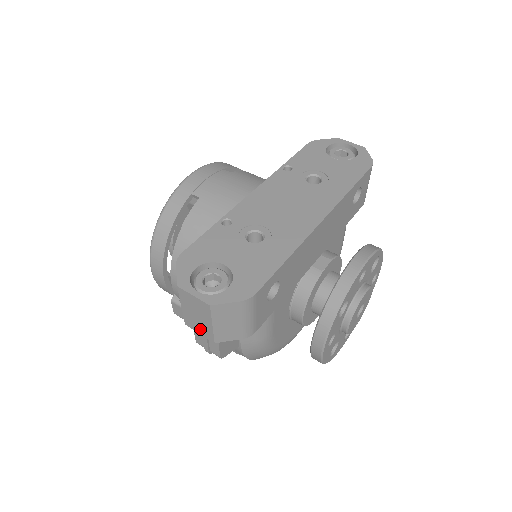
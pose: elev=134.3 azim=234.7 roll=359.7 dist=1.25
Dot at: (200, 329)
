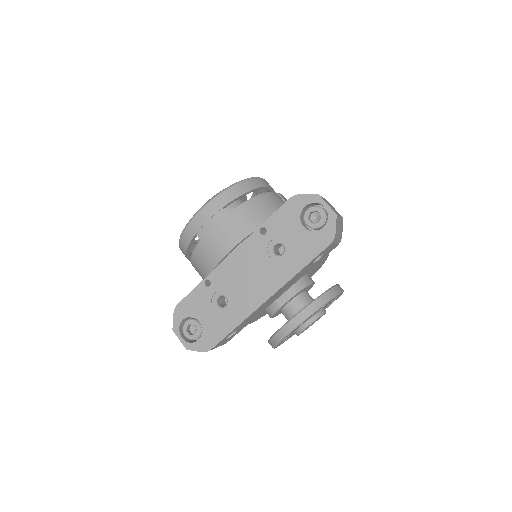
Dot at: occluded
